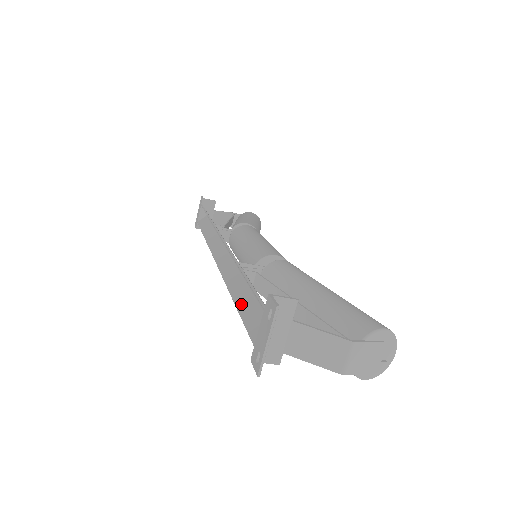
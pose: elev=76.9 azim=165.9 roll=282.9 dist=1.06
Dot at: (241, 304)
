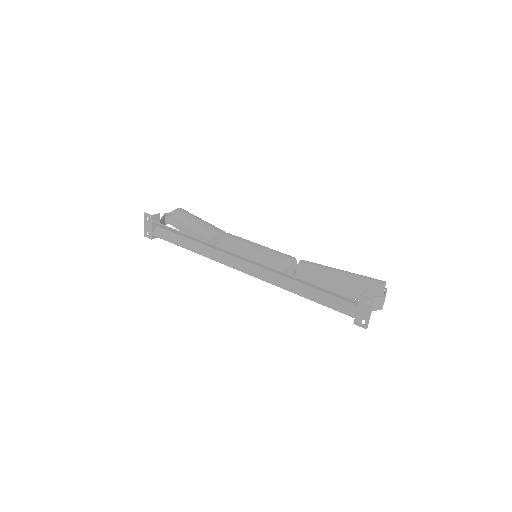
Dot at: (316, 298)
